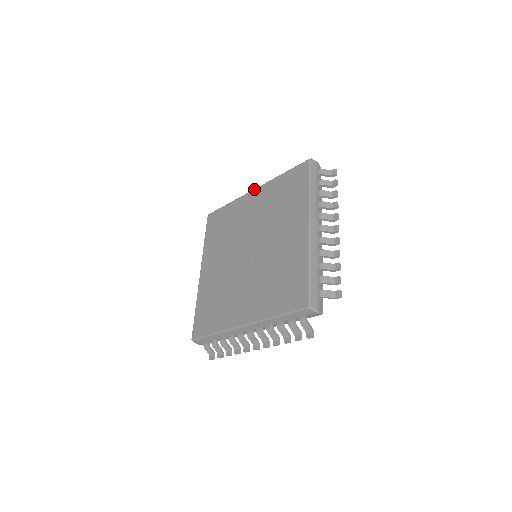
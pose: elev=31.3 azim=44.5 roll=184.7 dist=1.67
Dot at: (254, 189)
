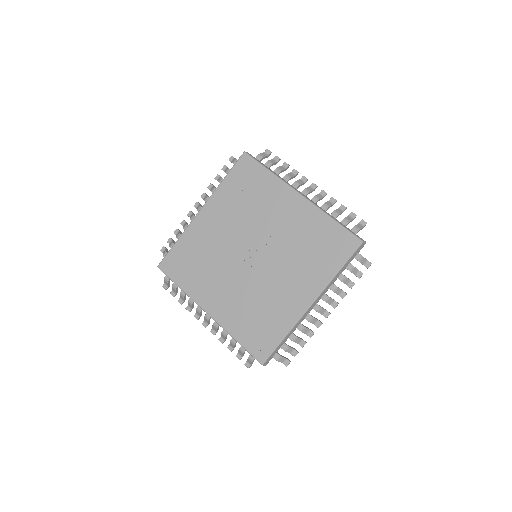
Dot at: (302, 195)
